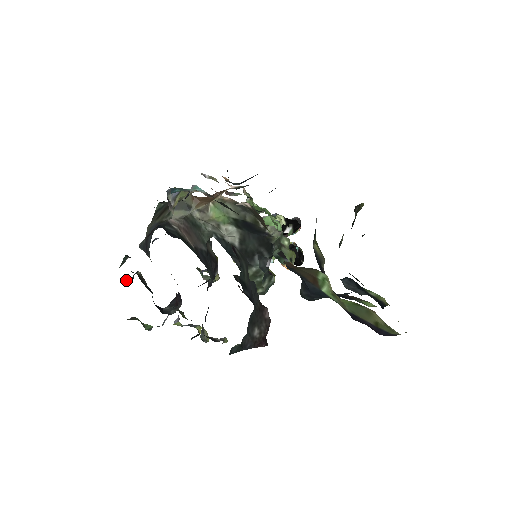
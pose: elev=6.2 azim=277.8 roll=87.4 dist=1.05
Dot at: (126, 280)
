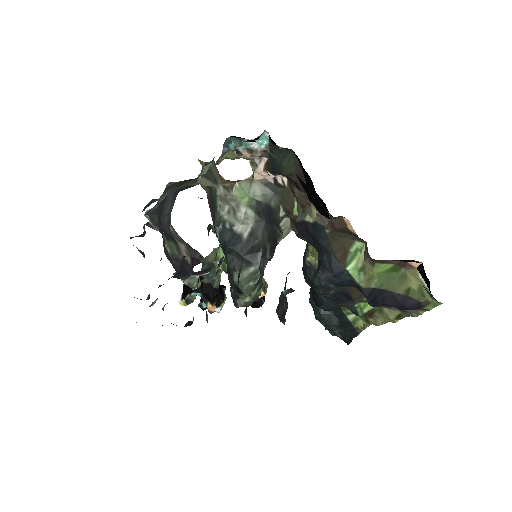
Dot at: occluded
